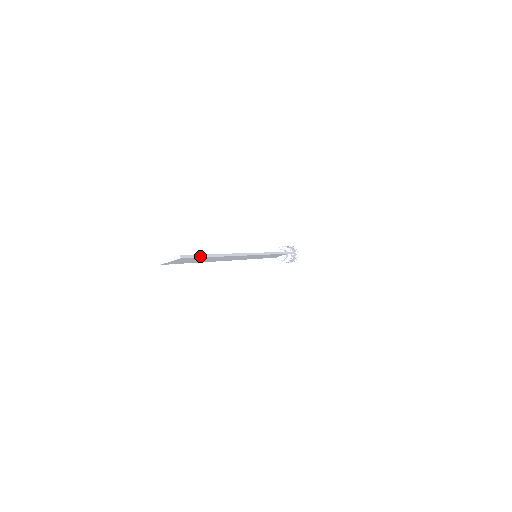
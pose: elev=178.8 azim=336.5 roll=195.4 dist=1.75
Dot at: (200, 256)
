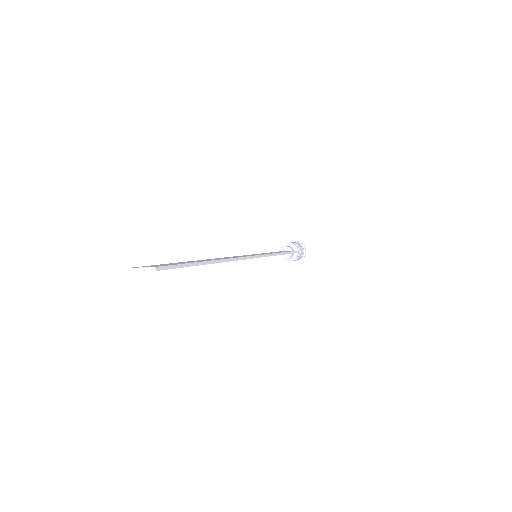
Dot at: (183, 266)
